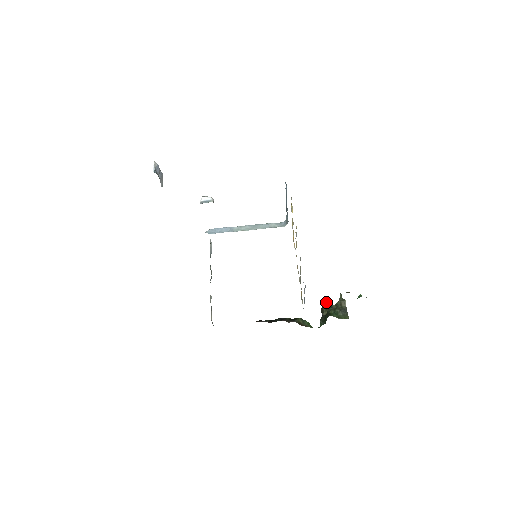
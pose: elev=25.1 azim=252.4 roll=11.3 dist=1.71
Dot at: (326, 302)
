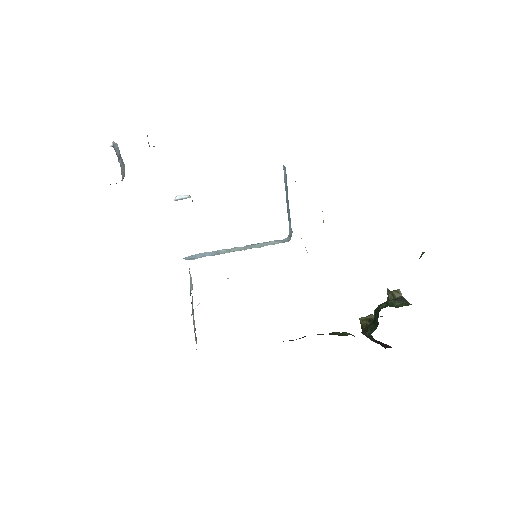
Dot at: (367, 318)
